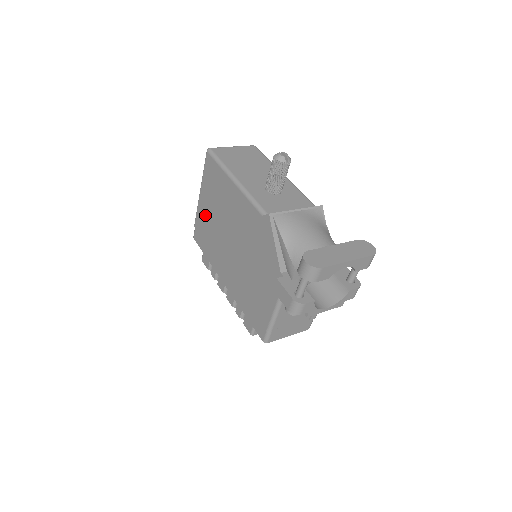
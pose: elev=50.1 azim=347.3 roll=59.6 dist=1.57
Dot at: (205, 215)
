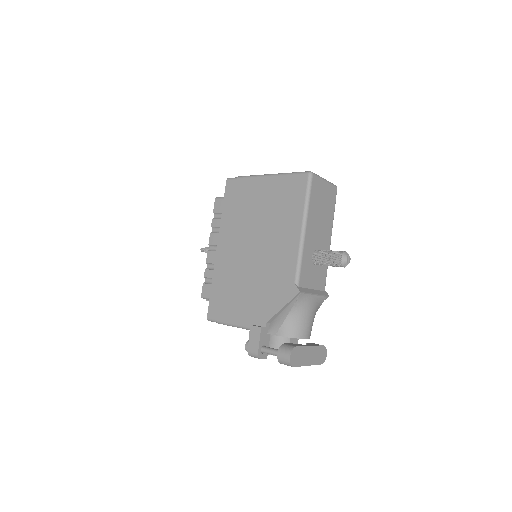
Dot at: (255, 194)
